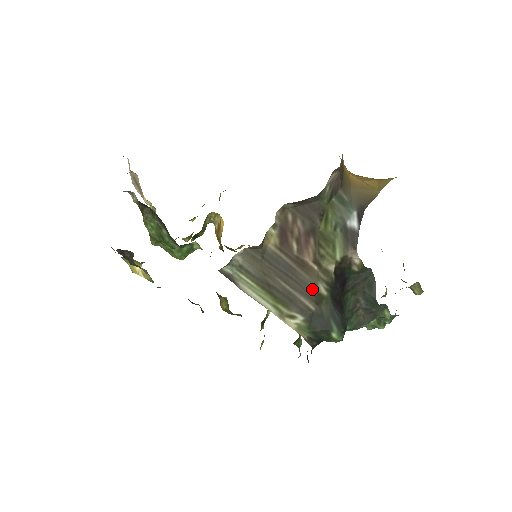
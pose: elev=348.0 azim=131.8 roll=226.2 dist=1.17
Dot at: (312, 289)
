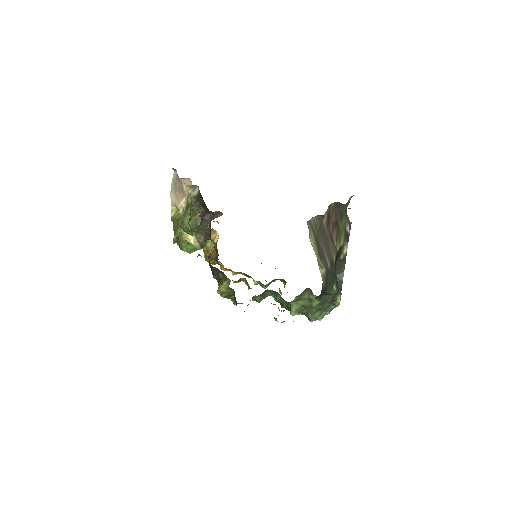
Dot at: (332, 255)
